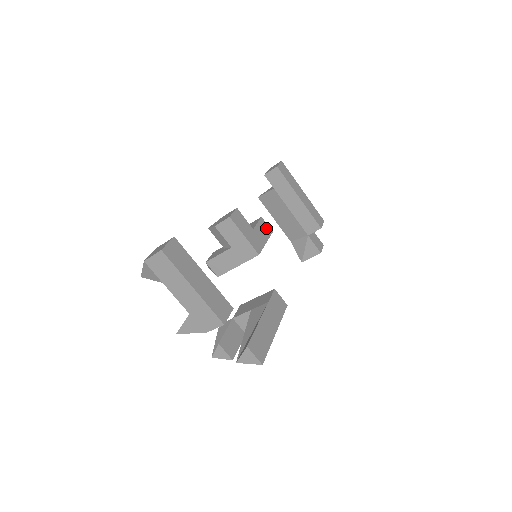
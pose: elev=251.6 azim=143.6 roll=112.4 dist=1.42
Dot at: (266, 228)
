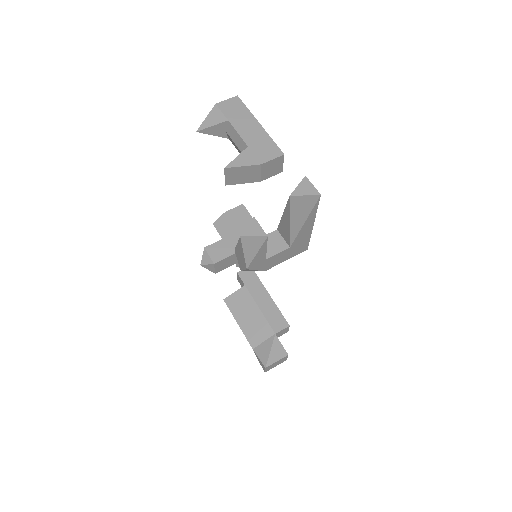
Dot at: occluded
